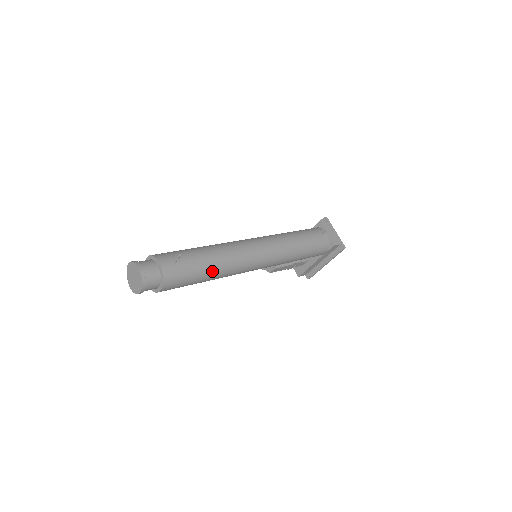
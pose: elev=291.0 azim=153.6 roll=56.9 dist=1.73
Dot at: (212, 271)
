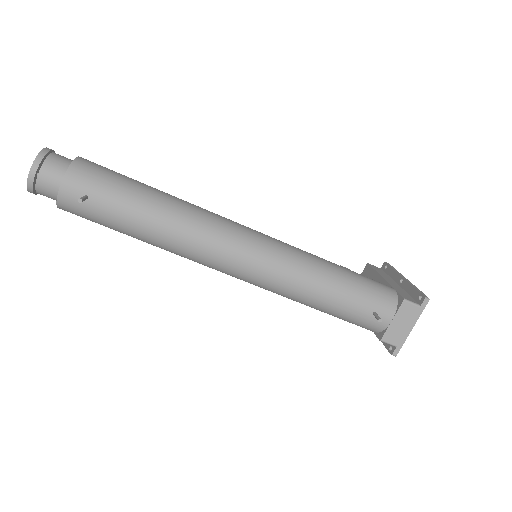
Dot at: (142, 239)
